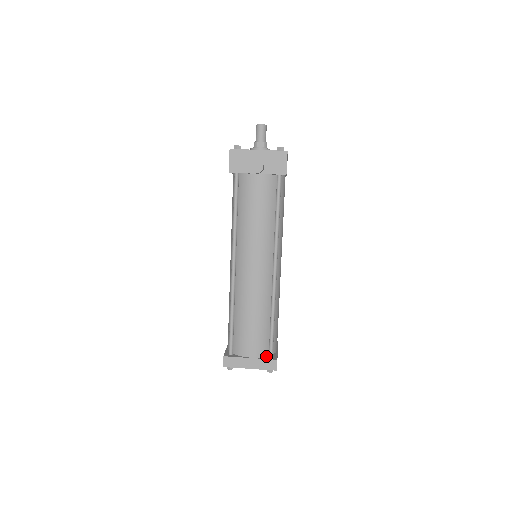
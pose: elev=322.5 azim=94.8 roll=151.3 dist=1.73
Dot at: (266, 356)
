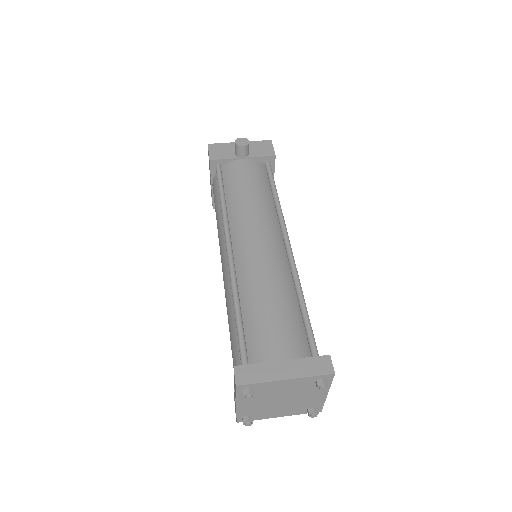
Dot at: occluded
